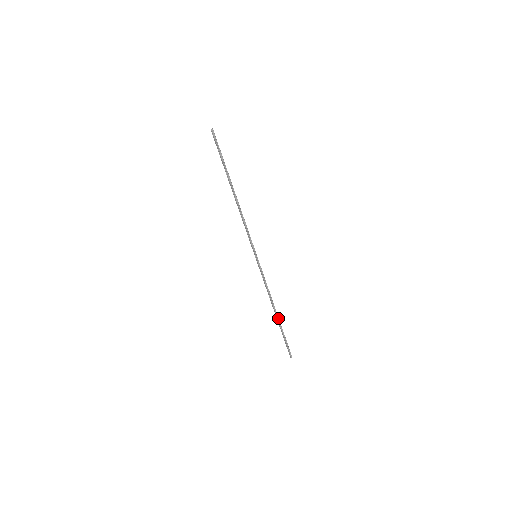
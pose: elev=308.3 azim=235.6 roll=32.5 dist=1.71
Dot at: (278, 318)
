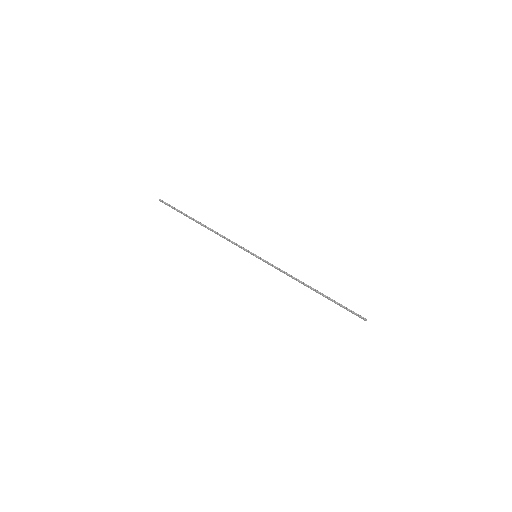
Dot at: (319, 292)
